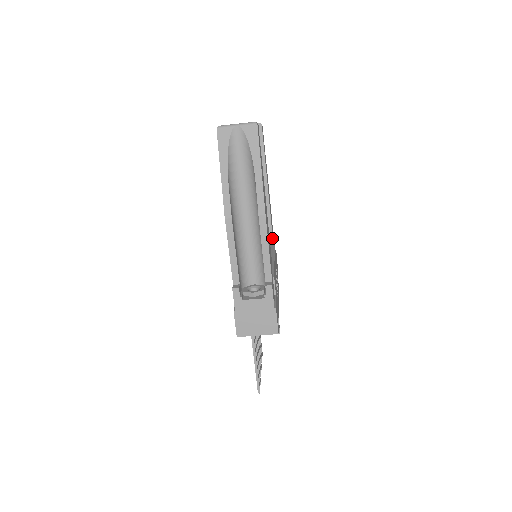
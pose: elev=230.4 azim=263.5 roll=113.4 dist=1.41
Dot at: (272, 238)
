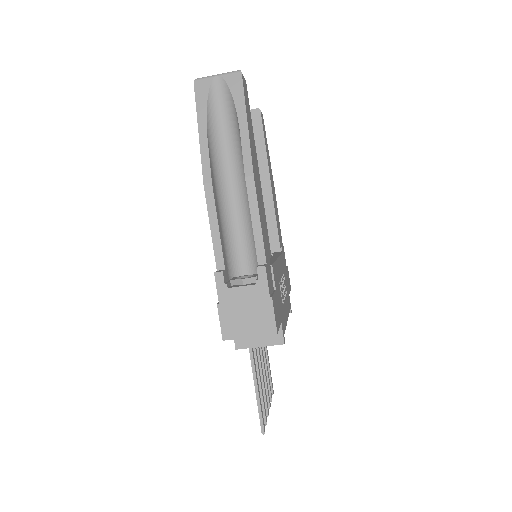
Dot at: (279, 243)
